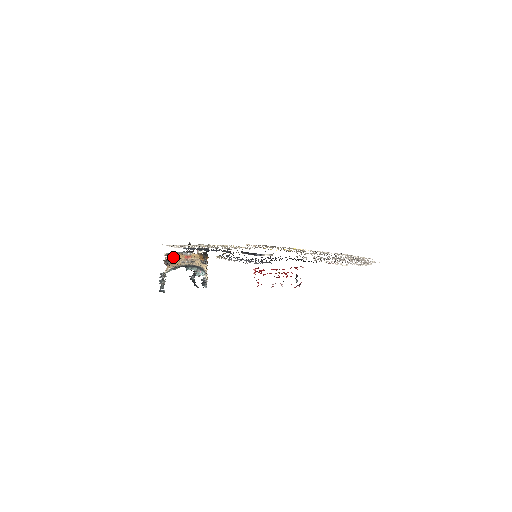
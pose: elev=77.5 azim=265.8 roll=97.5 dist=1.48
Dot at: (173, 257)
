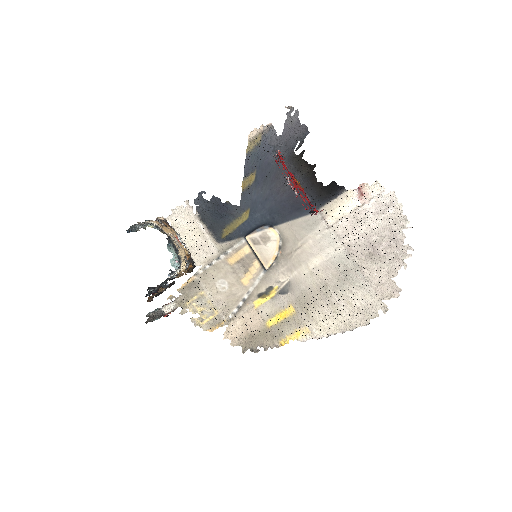
Dot at: (167, 225)
